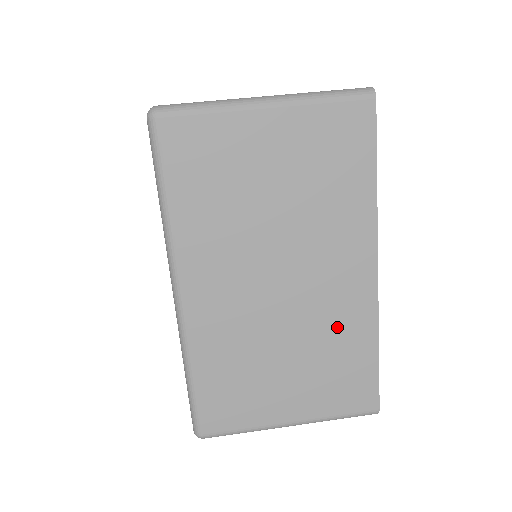
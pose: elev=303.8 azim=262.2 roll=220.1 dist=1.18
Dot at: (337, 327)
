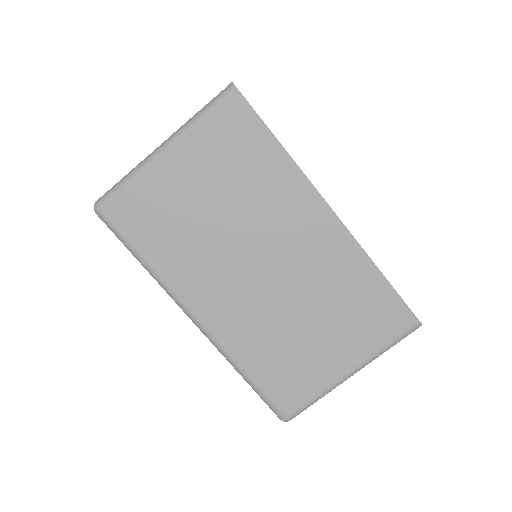
Dot at: (333, 275)
